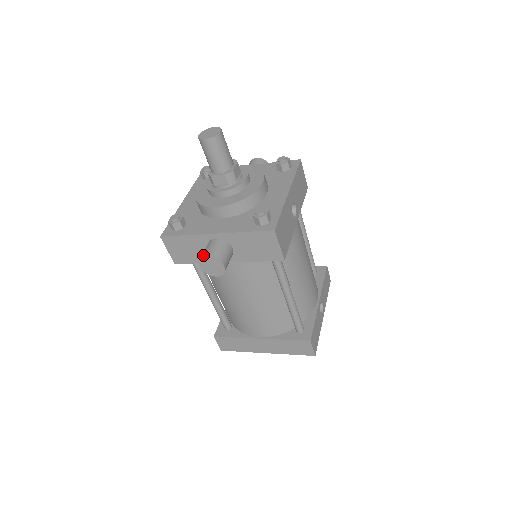
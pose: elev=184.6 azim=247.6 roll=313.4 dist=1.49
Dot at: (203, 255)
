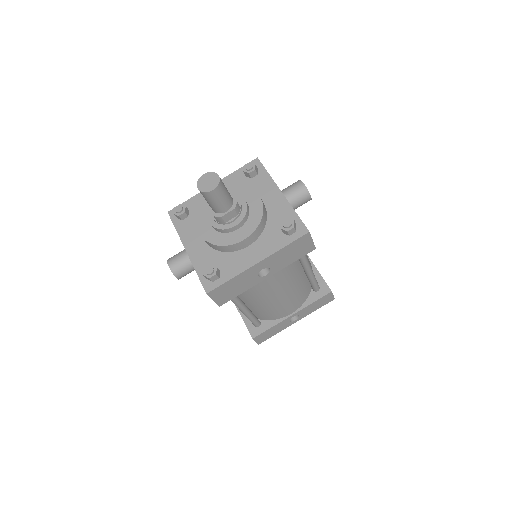
Dot at: (169, 260)
